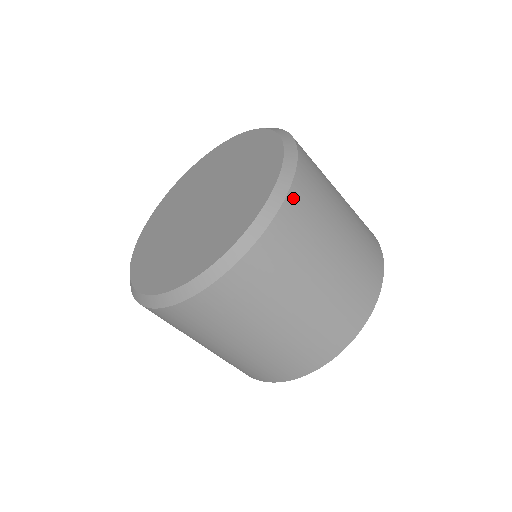
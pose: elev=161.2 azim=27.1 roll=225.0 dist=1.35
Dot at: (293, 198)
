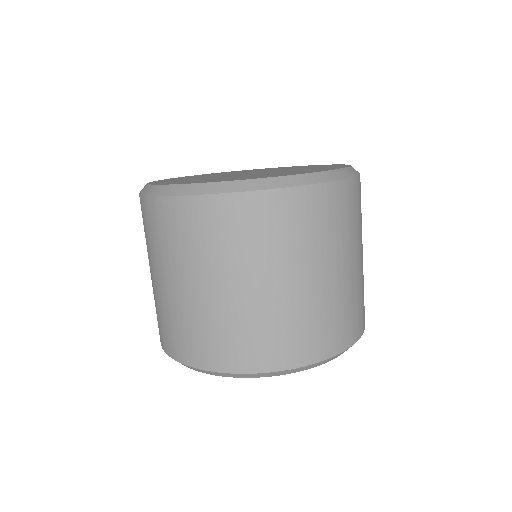
Dot at: occluded
